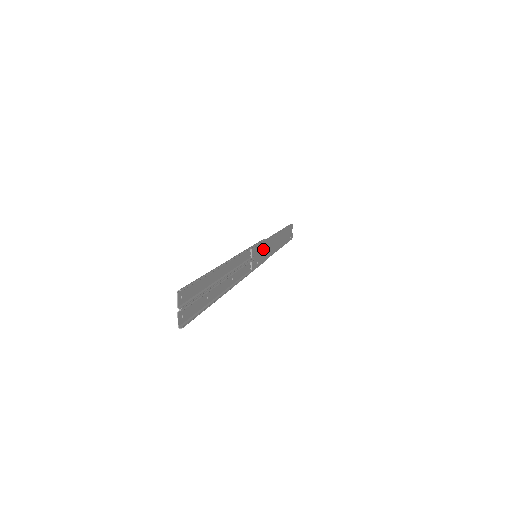
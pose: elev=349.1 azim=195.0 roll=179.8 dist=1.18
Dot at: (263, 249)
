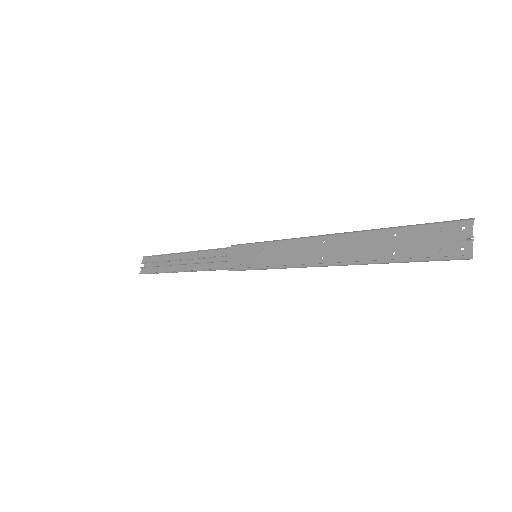
Dot at: (241, 254)
